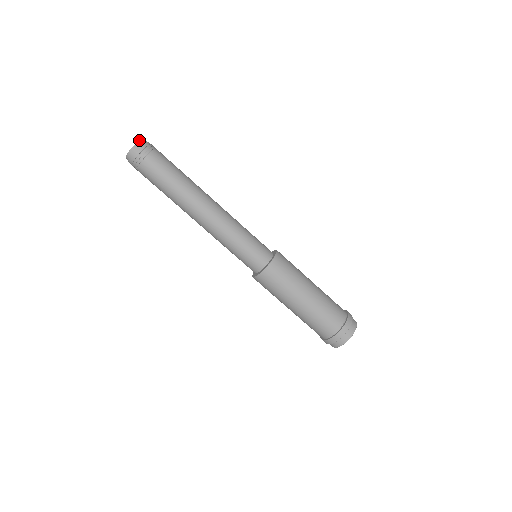
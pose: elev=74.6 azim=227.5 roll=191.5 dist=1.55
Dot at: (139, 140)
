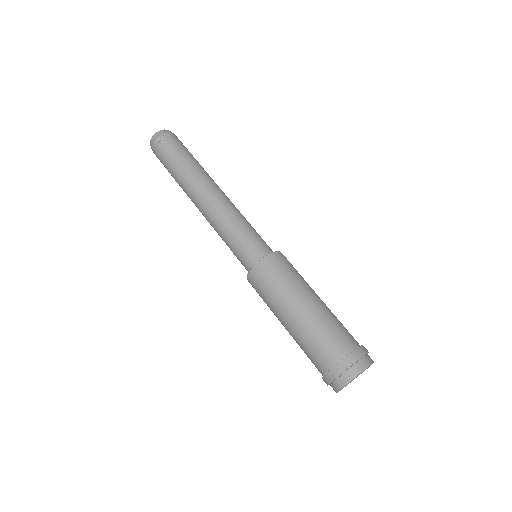
Dot at: occluded
